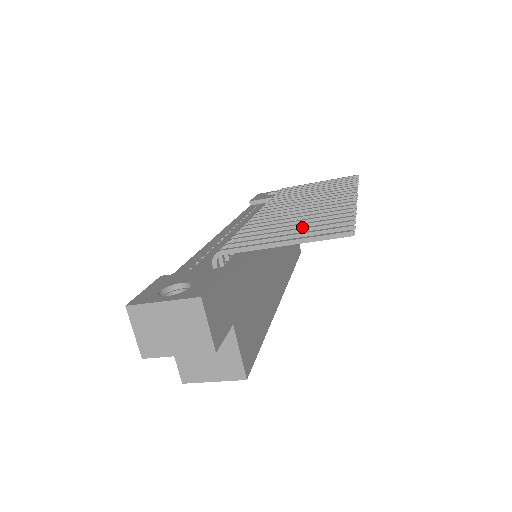
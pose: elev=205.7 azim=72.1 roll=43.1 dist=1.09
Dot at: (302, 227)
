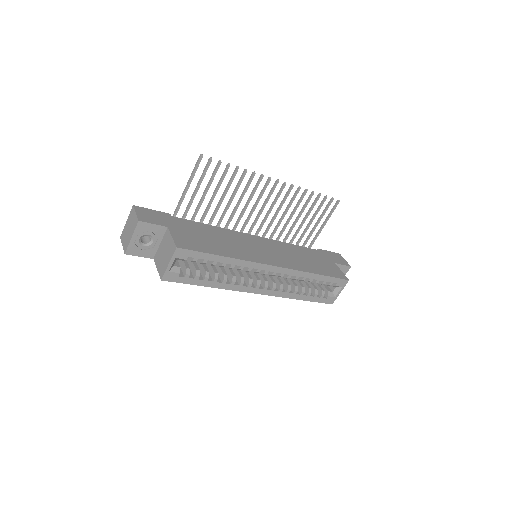
Dot at: (216, 189)
